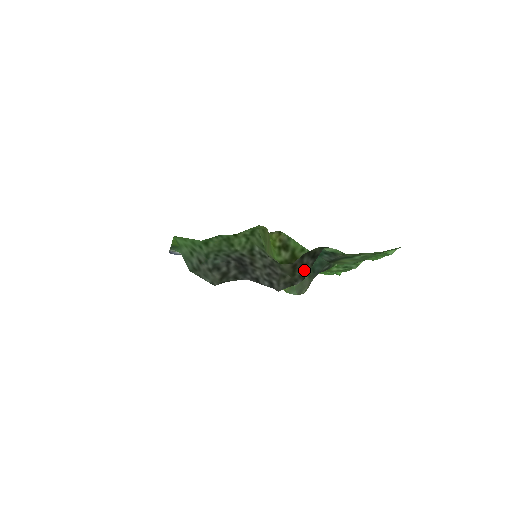
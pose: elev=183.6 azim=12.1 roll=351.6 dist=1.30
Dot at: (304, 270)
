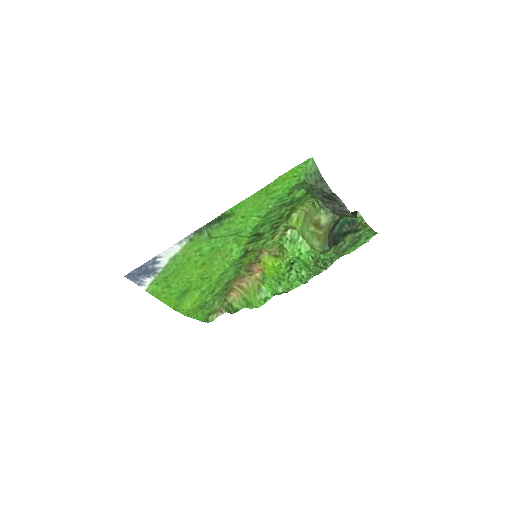
Dot at: occluded
